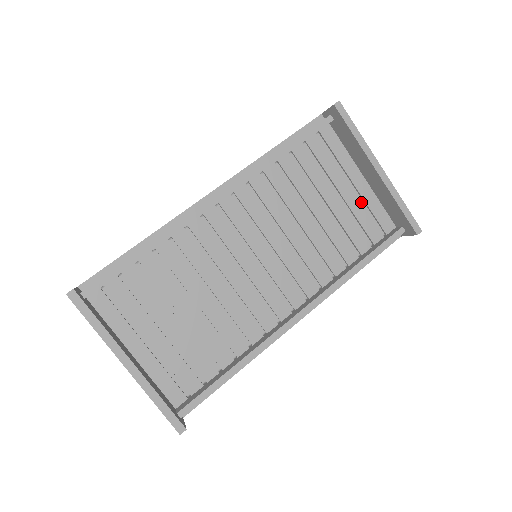
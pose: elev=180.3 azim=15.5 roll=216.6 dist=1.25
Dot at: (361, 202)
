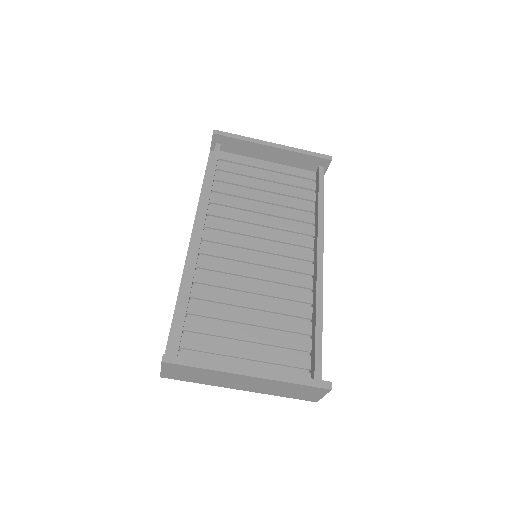
Dot at: (282, 176)
